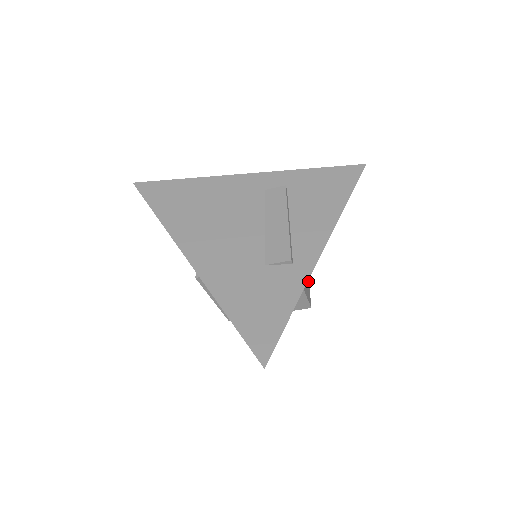
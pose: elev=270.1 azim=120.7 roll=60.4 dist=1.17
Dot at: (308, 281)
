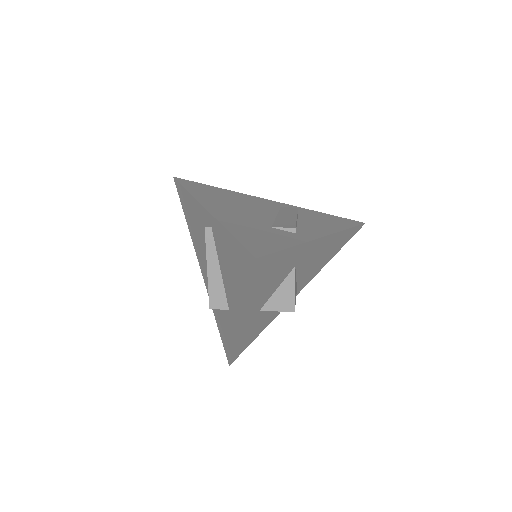
Dot at: occluded
